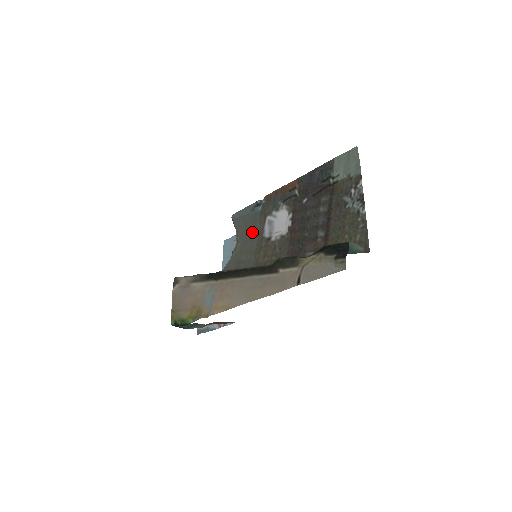
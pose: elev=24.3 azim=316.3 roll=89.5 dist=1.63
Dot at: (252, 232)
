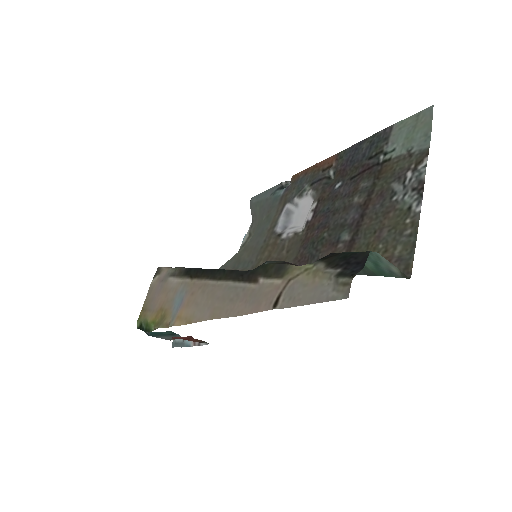
Dot at: (264, 223)
